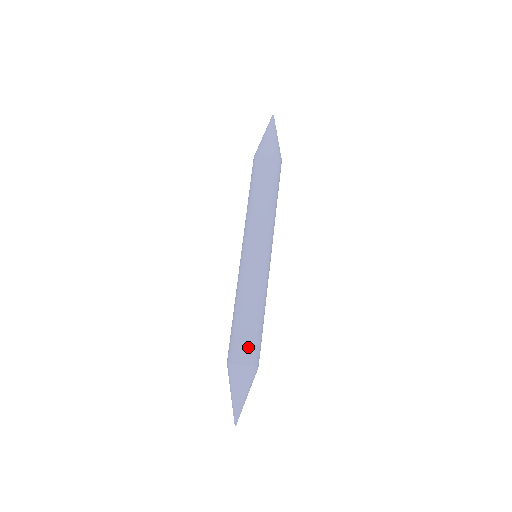
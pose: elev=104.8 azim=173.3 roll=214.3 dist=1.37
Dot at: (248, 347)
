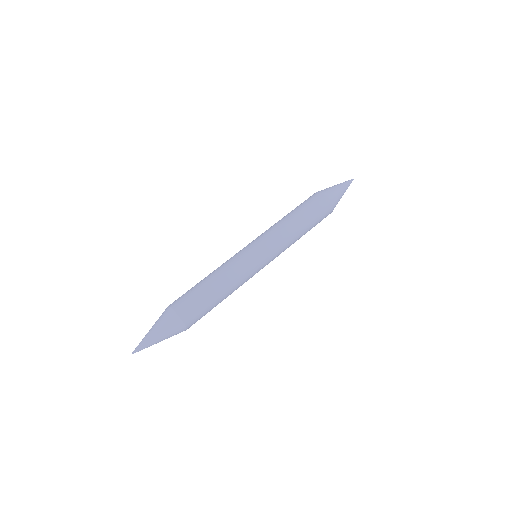
Dot at: (189, 302)
